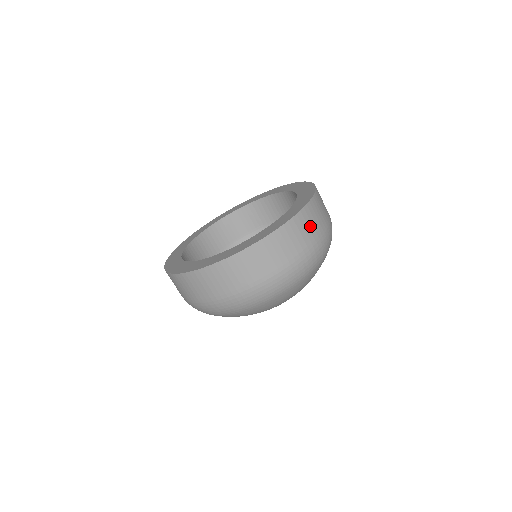
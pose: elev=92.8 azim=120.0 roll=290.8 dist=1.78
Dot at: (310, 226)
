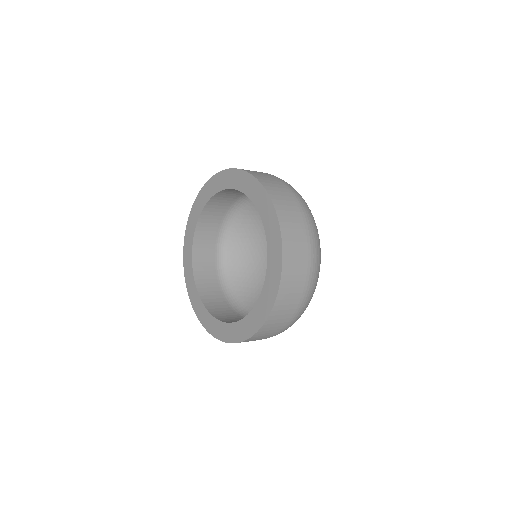
Dot at: (287, 203)
